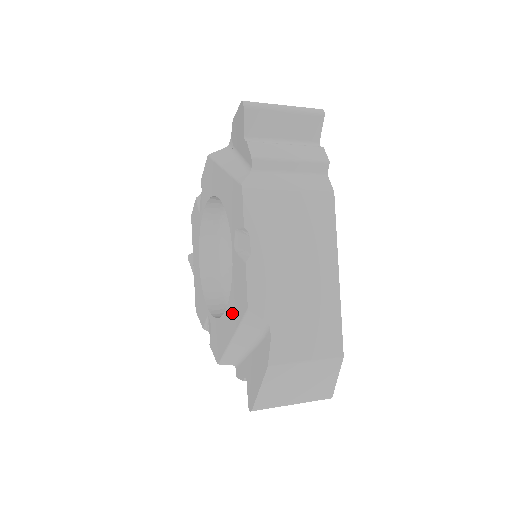
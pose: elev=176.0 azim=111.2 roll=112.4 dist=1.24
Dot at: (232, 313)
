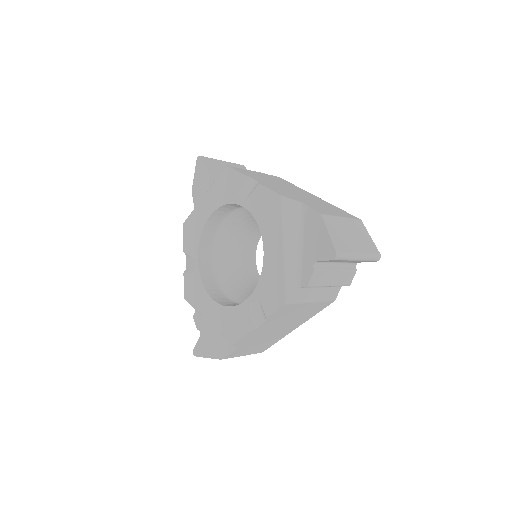
Dot at: (271, 232)
